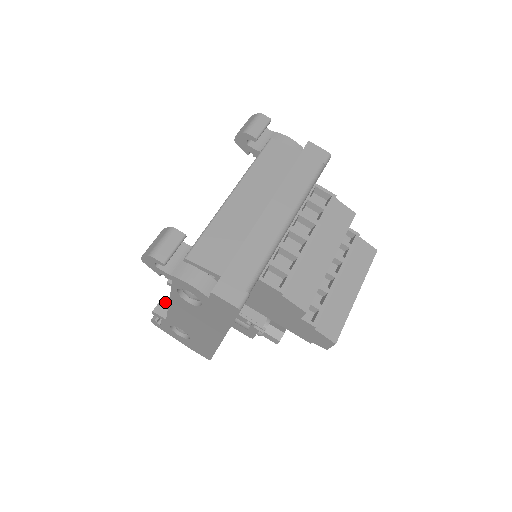
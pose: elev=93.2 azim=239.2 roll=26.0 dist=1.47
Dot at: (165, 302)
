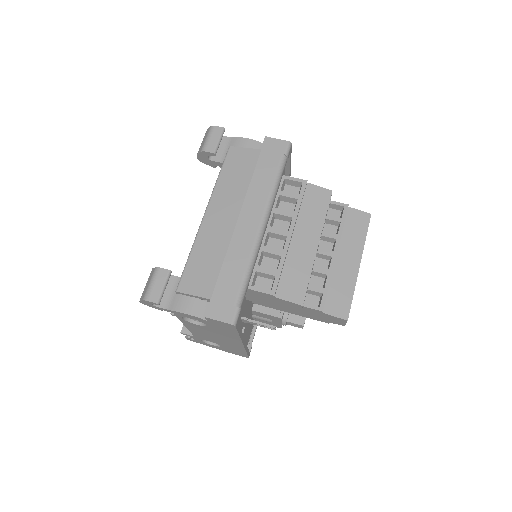
Dot at: occluded
